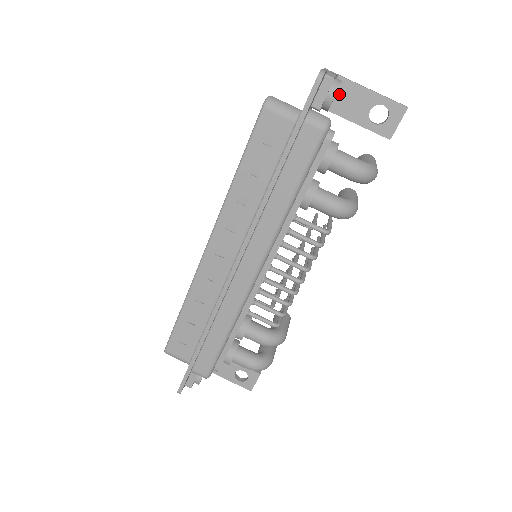
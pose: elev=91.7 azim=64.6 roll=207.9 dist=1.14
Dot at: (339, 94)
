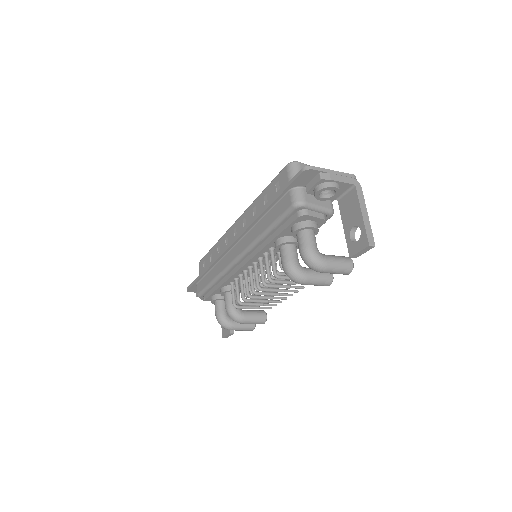
Dot at: (348, 199)
